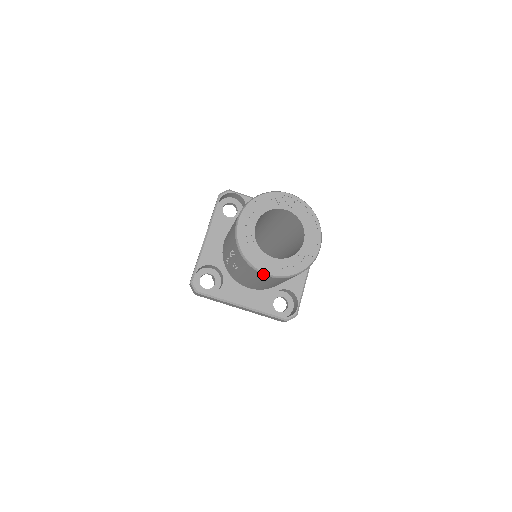
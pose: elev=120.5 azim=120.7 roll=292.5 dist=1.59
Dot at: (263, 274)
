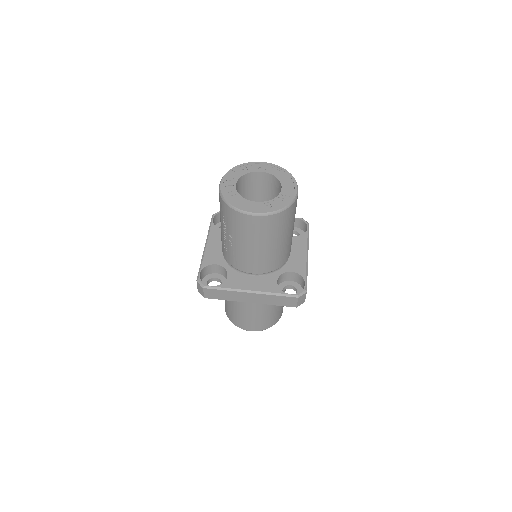
Dot at: (250, 215)
